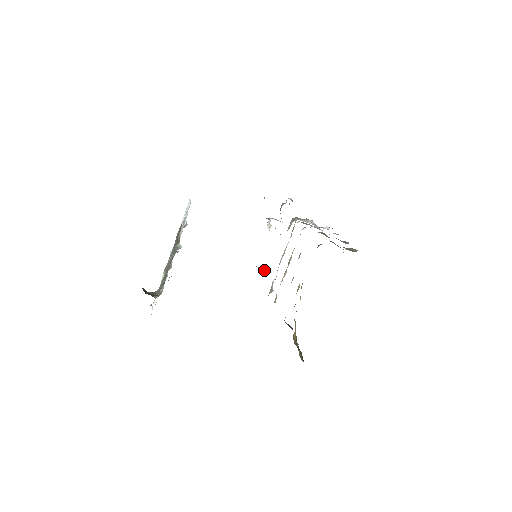
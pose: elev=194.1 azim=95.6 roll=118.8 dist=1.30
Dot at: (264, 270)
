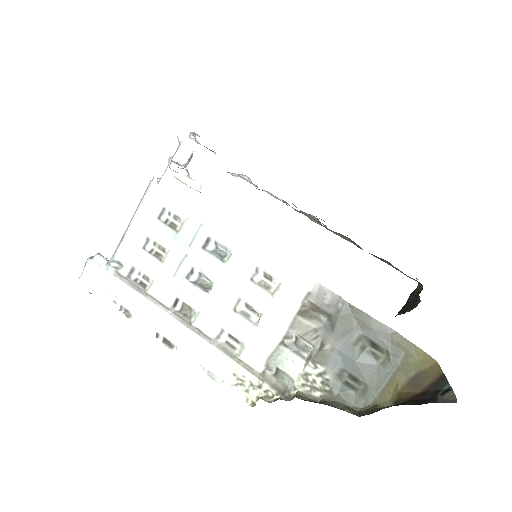
Dot at: occluded
